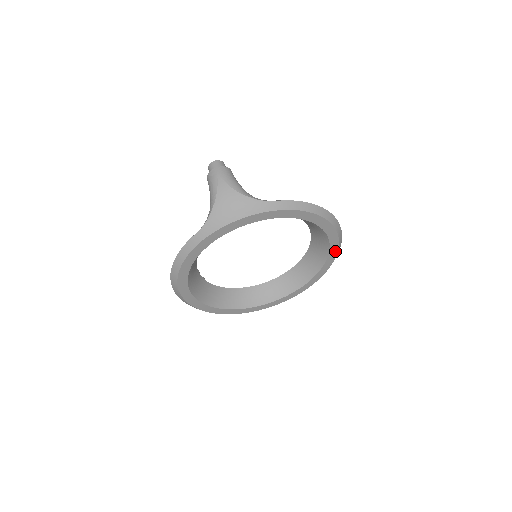
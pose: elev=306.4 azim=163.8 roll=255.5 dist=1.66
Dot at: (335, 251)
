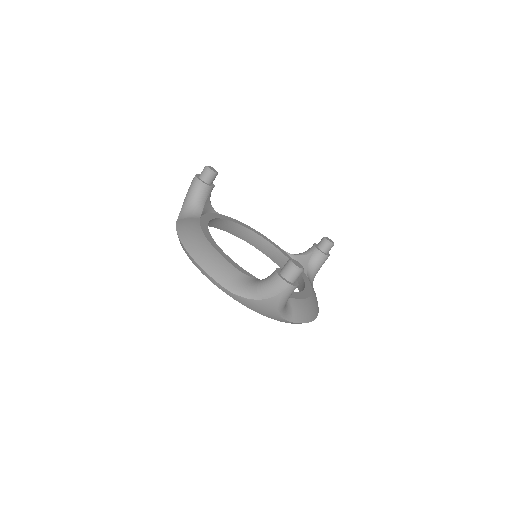
Dot at: occluded
